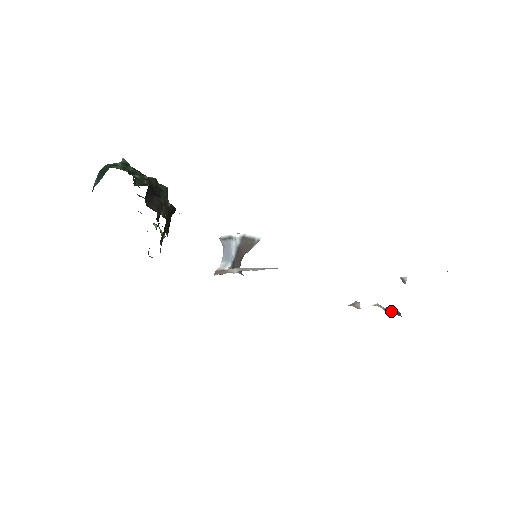
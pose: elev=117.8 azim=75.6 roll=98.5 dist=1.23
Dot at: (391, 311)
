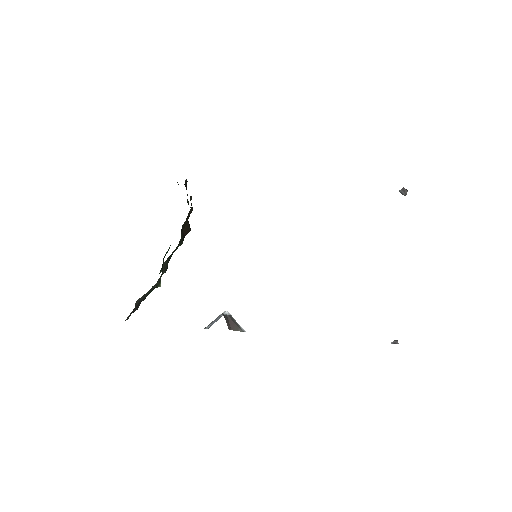
Dot at: occluded
